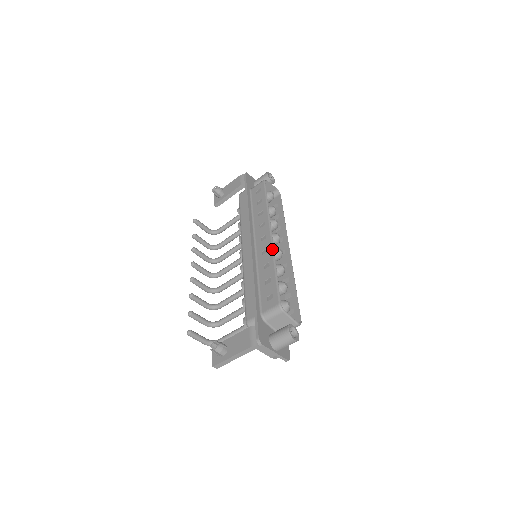
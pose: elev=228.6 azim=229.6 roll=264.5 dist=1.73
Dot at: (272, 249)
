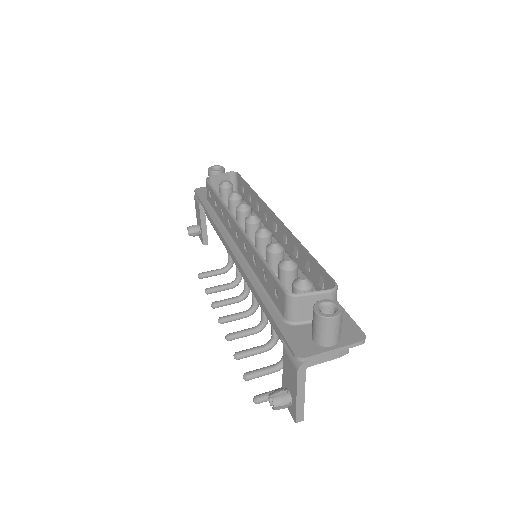
Dot at: (246, 238)
